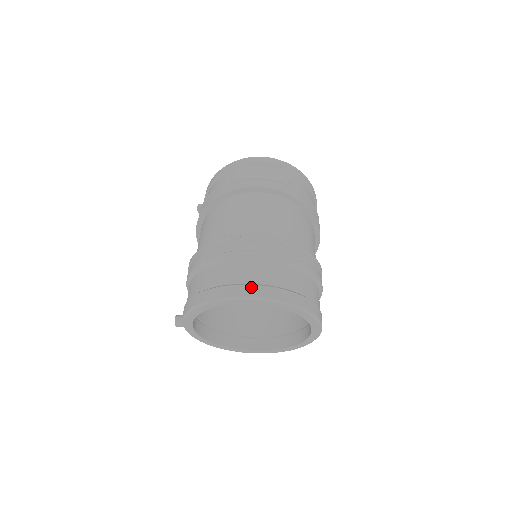
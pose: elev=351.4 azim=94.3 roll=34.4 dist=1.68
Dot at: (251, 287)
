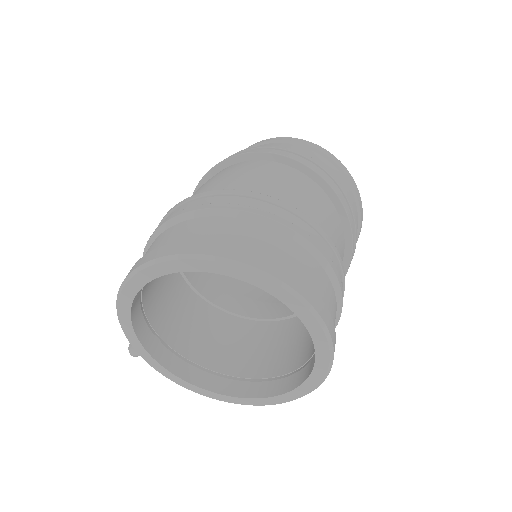
Dot at: (168, 246)
